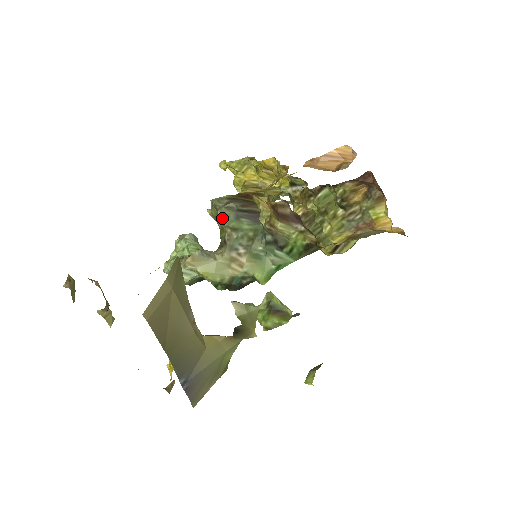
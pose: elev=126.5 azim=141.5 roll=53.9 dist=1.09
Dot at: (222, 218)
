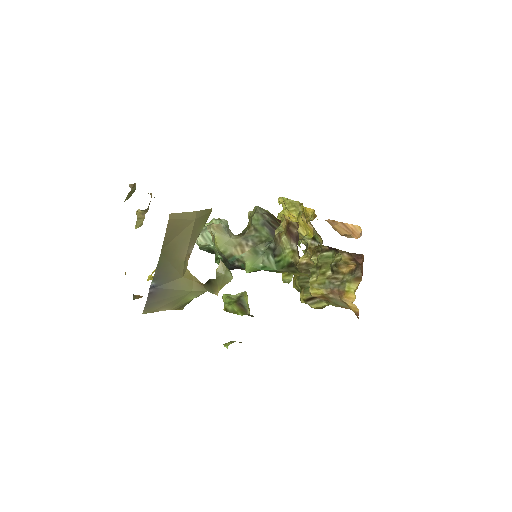
Dot at: (254, 219)
